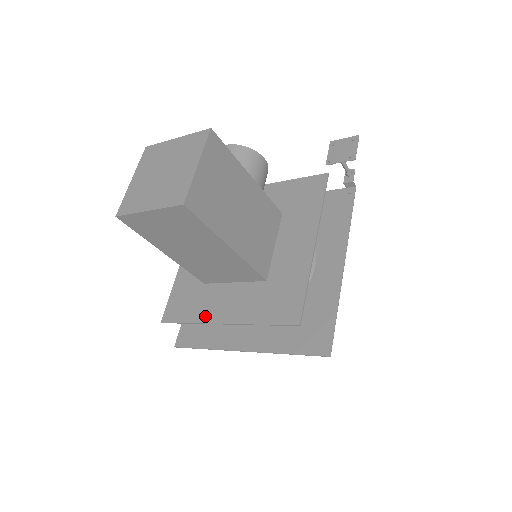
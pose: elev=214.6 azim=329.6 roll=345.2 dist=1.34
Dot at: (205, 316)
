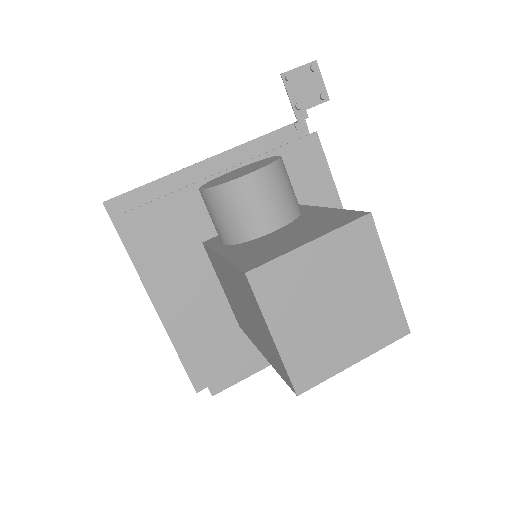
Dot at: occluded
